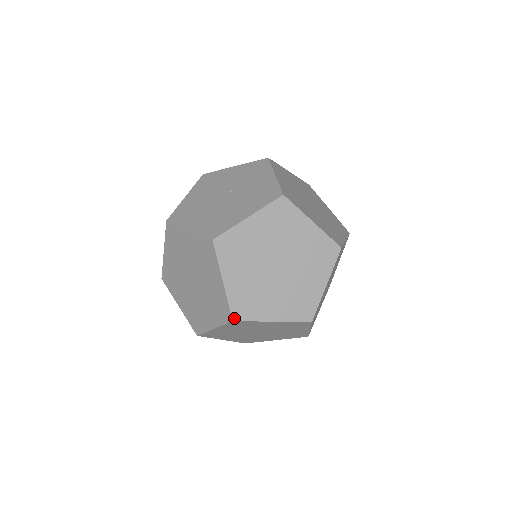
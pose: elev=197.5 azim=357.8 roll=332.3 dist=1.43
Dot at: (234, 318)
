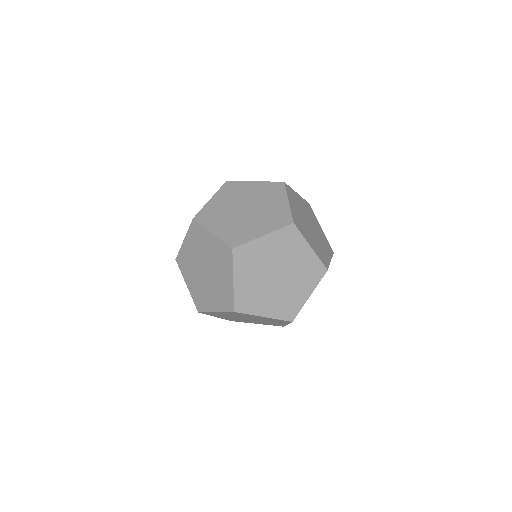
Dot at: (232, 247)
